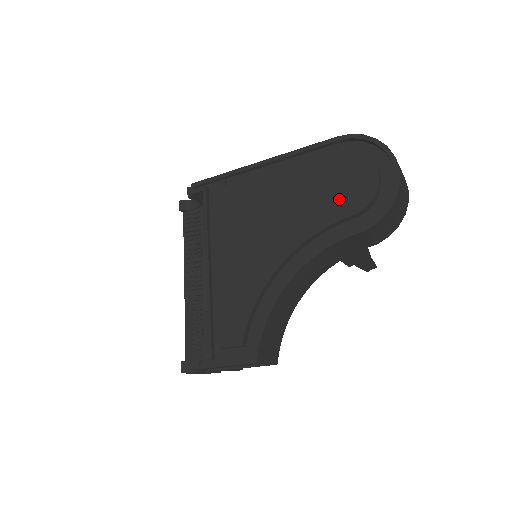
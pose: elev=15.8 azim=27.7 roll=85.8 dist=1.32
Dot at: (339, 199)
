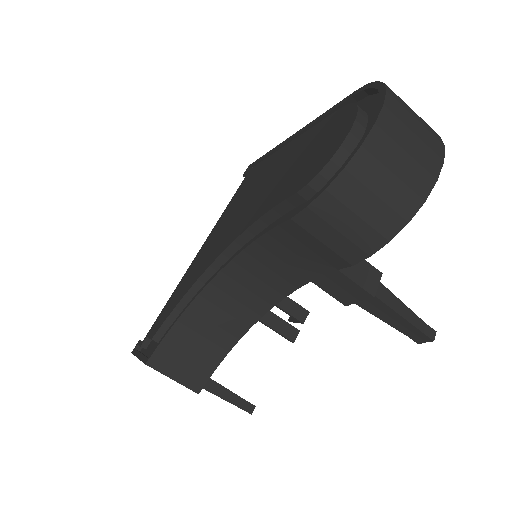
Dot at: (299, 173)
